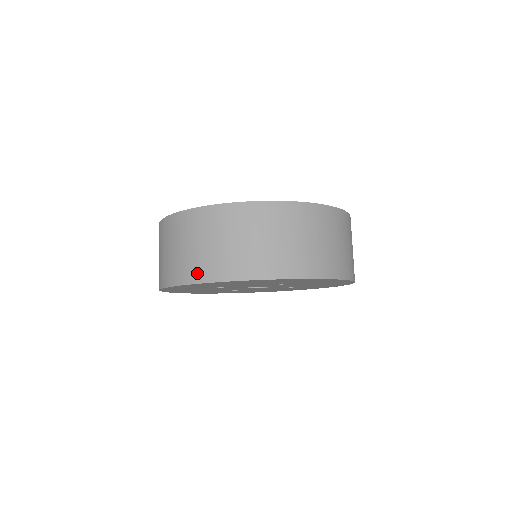
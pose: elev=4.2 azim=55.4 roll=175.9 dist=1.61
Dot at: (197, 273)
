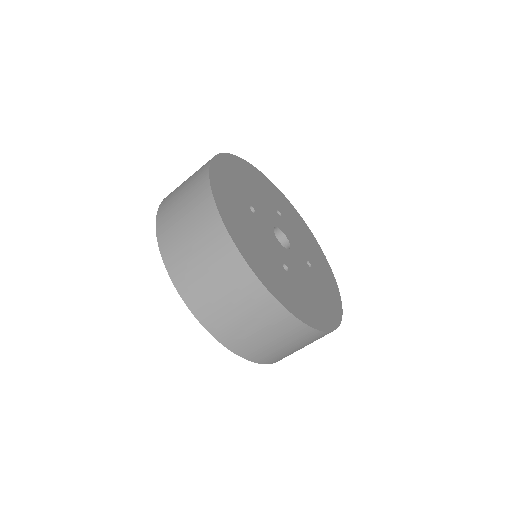
Dot at: (268, 360)
